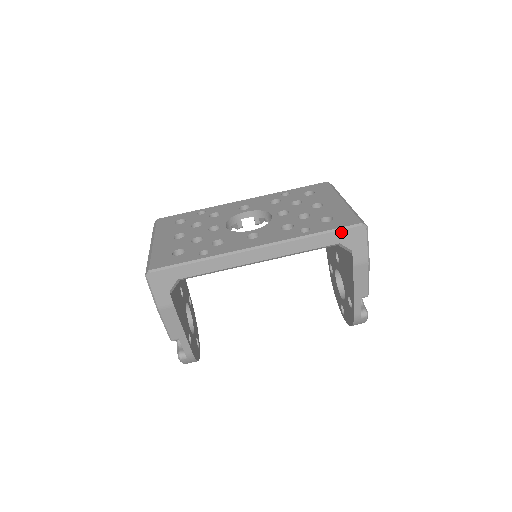
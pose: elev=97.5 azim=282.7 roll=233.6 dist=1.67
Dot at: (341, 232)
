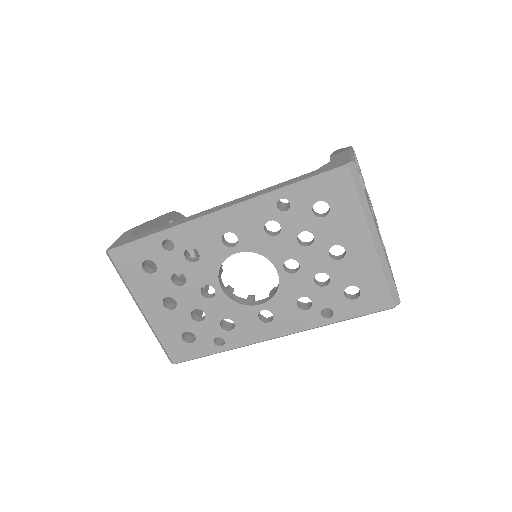
Dot at: (369, 313)
